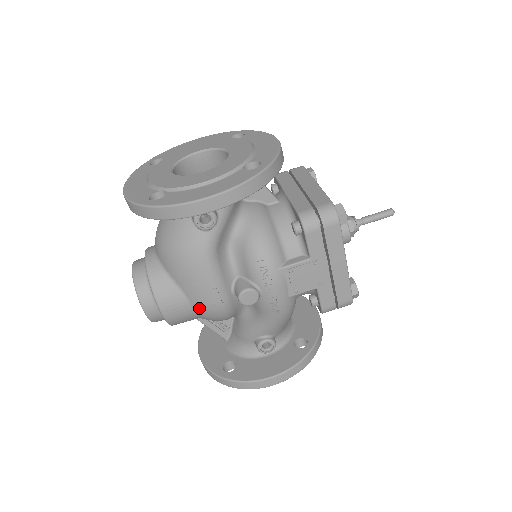
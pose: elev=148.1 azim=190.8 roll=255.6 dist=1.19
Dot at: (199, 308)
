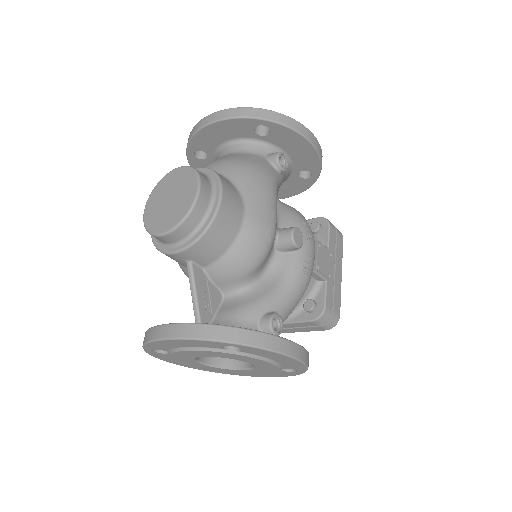
Dot at: (252, 223)
